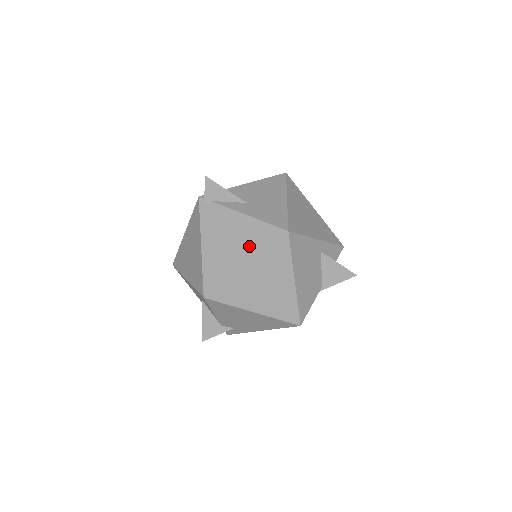
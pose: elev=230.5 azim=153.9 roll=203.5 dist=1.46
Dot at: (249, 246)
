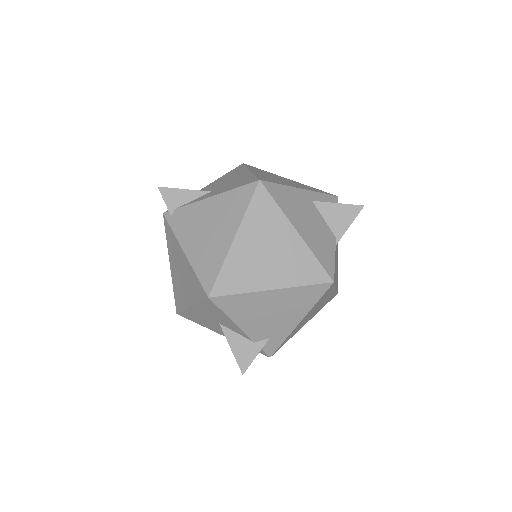
Dot at: (229, 219)
